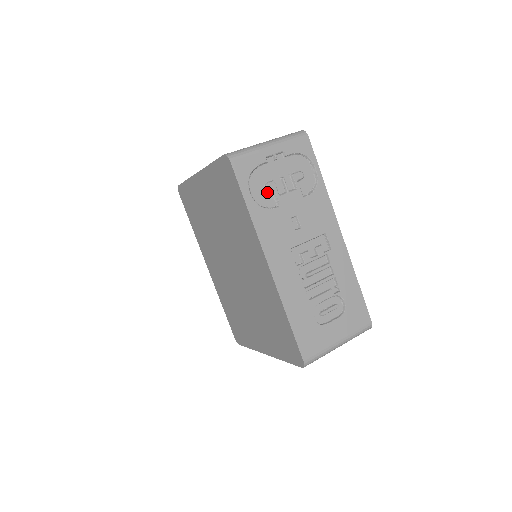
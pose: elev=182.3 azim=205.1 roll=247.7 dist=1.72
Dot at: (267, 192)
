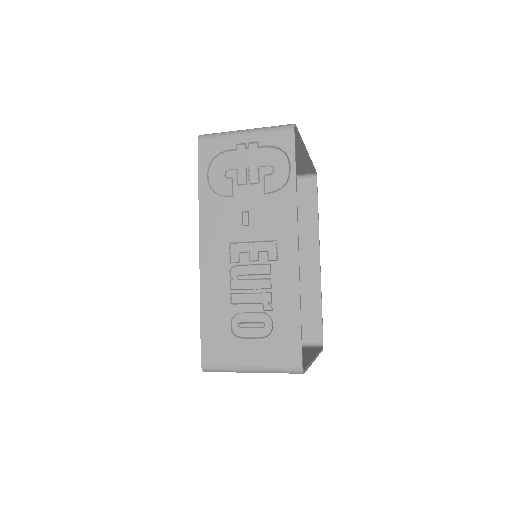
Dot at: (226, 179)
